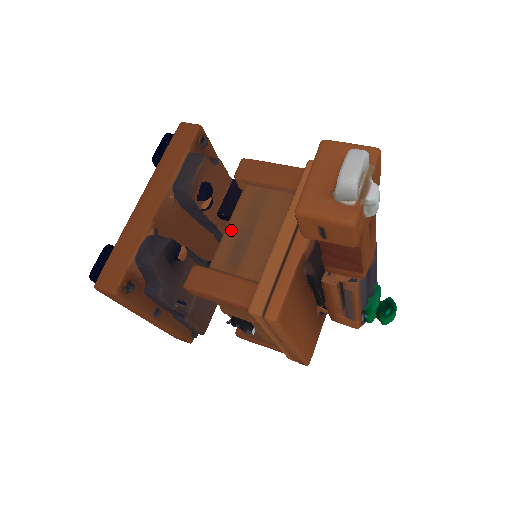
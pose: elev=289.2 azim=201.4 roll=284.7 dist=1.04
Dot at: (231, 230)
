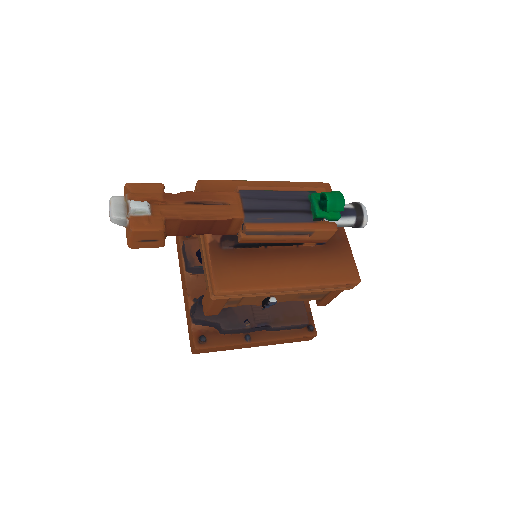
Dot at: (203, 265)
